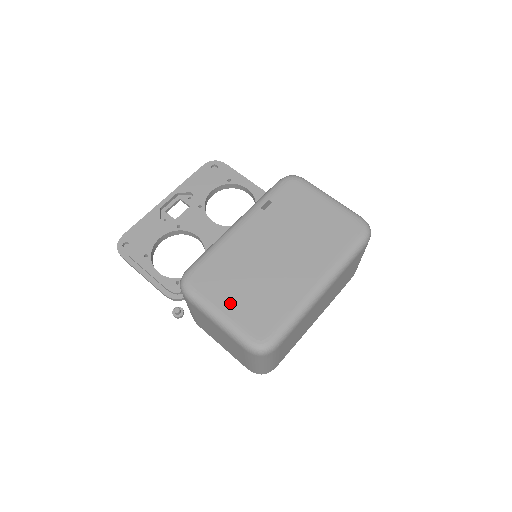
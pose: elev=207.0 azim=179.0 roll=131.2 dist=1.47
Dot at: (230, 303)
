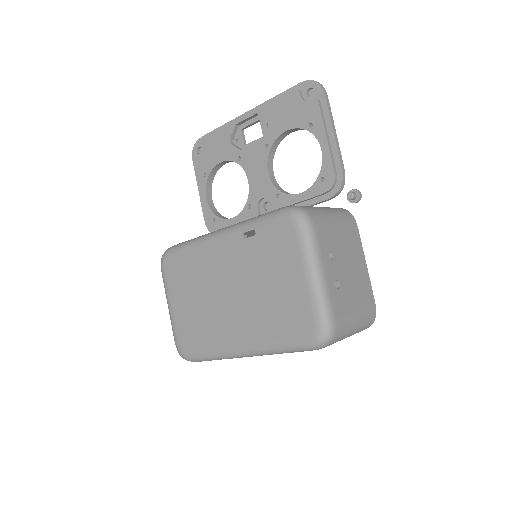
Dot at: (178, 304)
